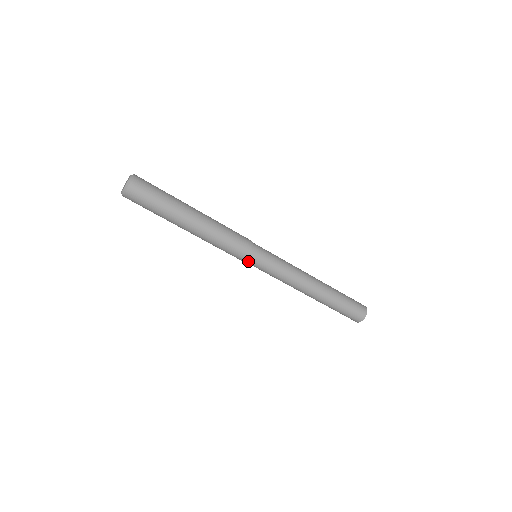
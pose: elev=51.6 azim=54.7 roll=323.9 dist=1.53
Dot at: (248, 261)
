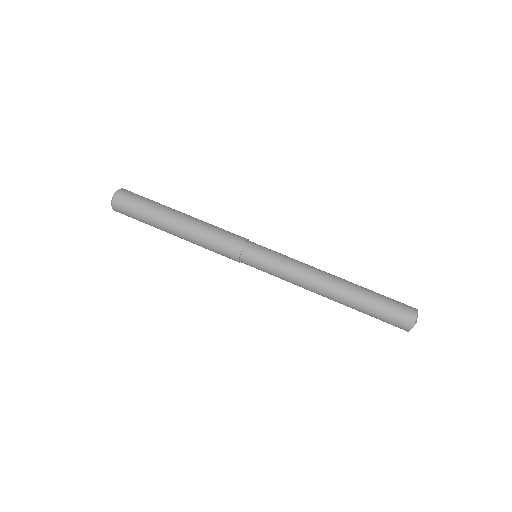
Dot at: (246, 255)
